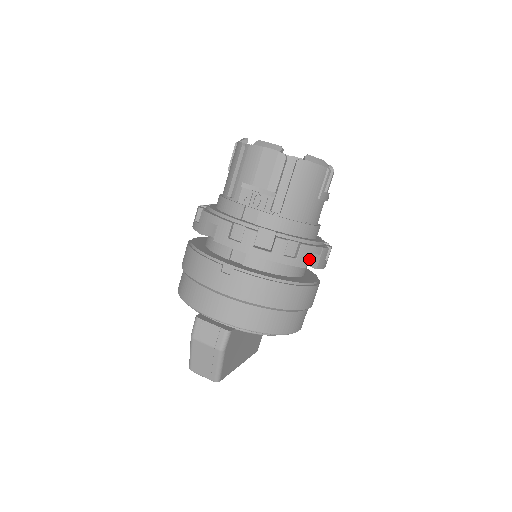
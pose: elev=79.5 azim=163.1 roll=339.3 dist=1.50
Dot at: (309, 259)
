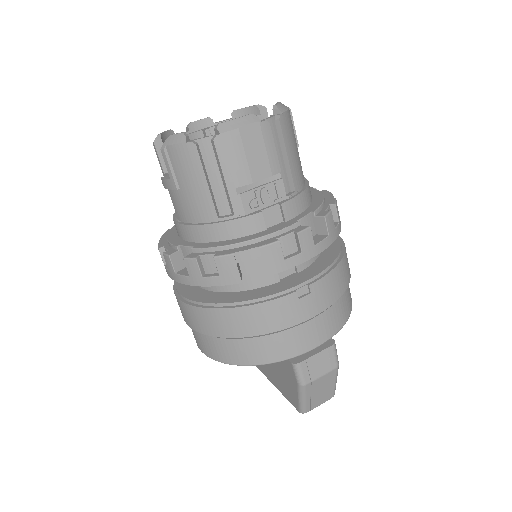
Dot at: occluded
